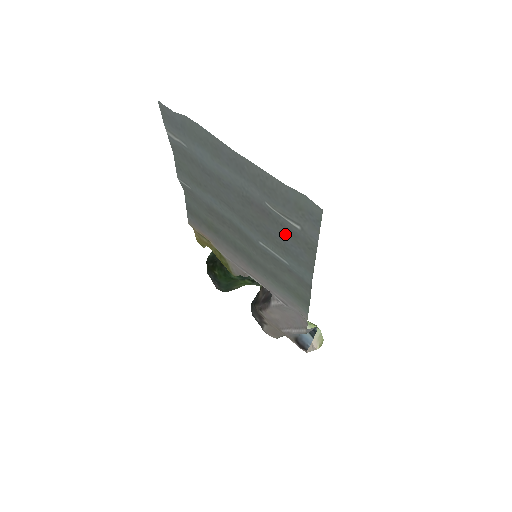
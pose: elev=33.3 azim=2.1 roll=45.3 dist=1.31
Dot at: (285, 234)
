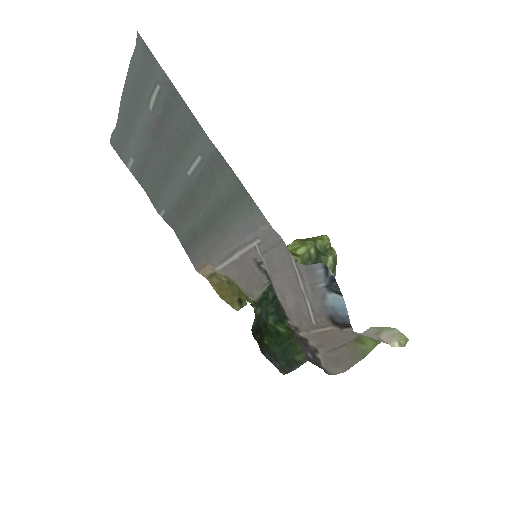
Dot at: (170, 118)
